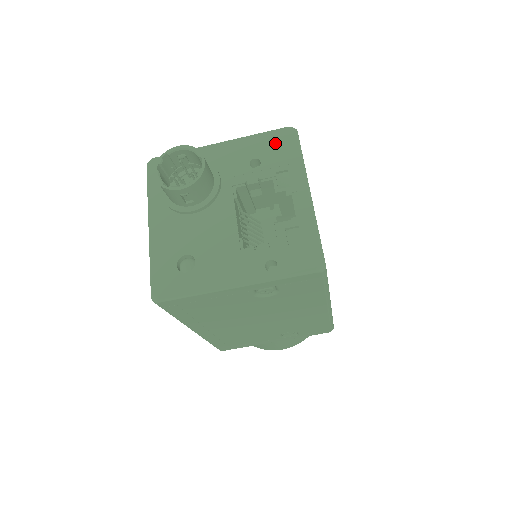
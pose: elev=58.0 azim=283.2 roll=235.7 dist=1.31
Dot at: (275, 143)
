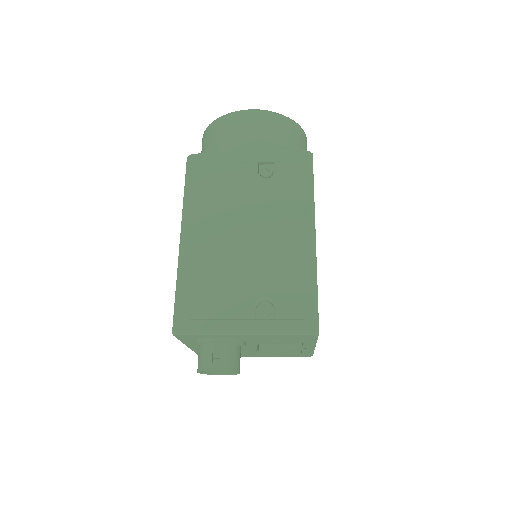
Dot at: (296, 338)
